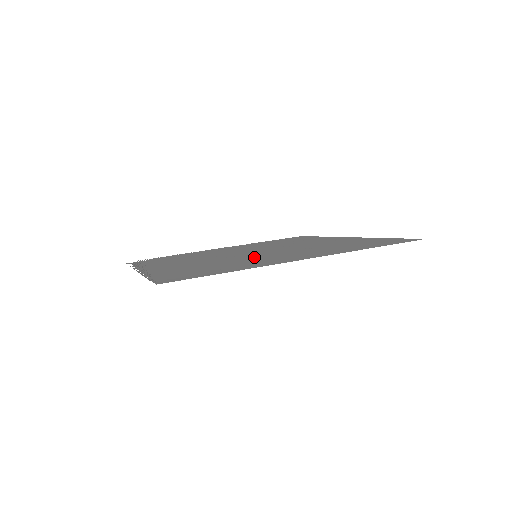
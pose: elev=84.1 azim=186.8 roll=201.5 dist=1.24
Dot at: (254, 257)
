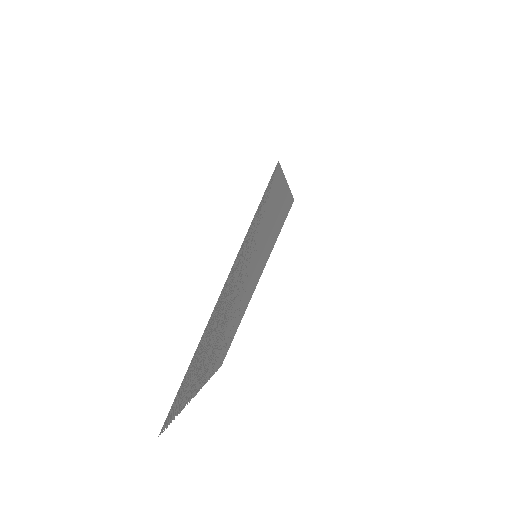
Dot at: (259, 246)
